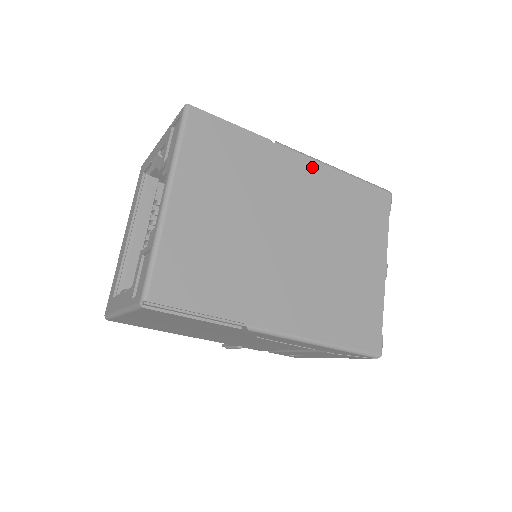
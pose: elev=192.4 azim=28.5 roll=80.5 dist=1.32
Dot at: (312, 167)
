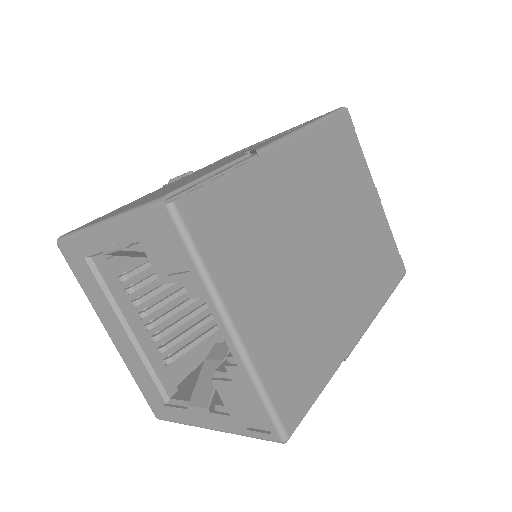
Dot at: (295, 149)
